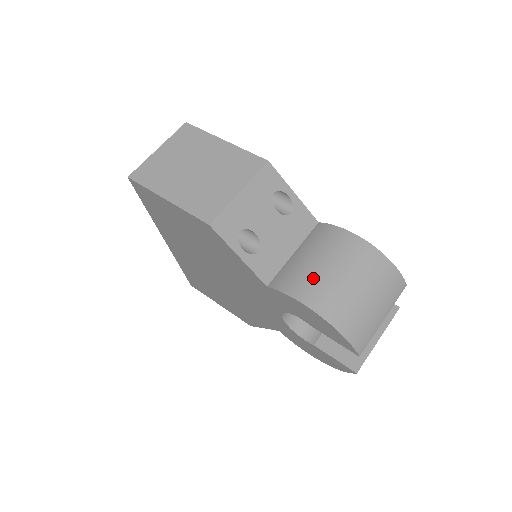
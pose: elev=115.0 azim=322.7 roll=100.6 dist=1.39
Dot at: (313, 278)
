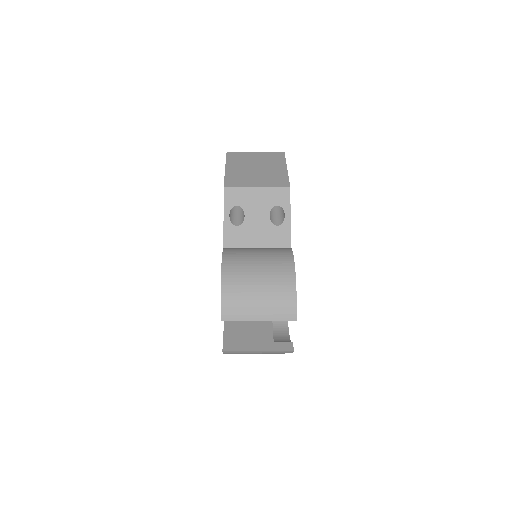
Dot at: (244, 257)
